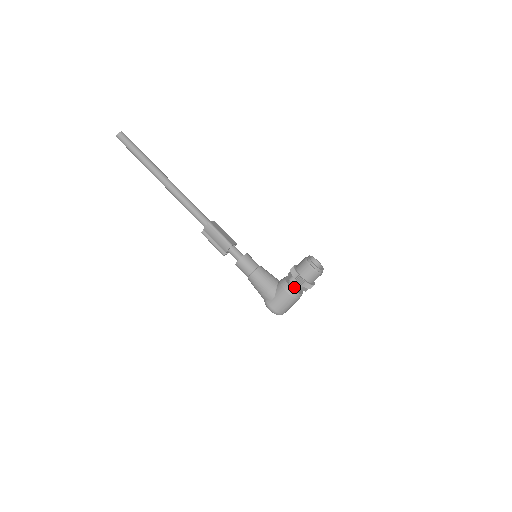
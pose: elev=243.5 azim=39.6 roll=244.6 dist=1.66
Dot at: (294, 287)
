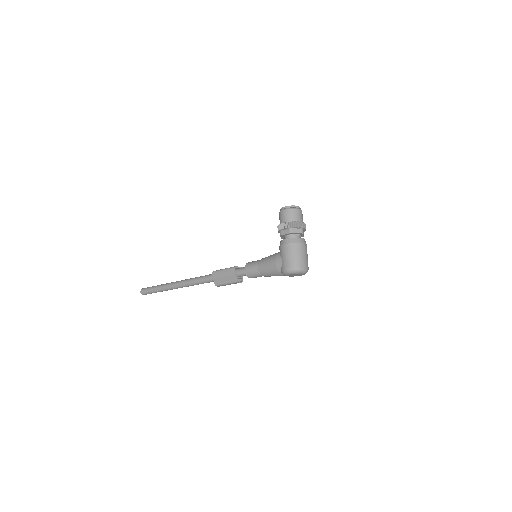
Dot at: (289, 238)
